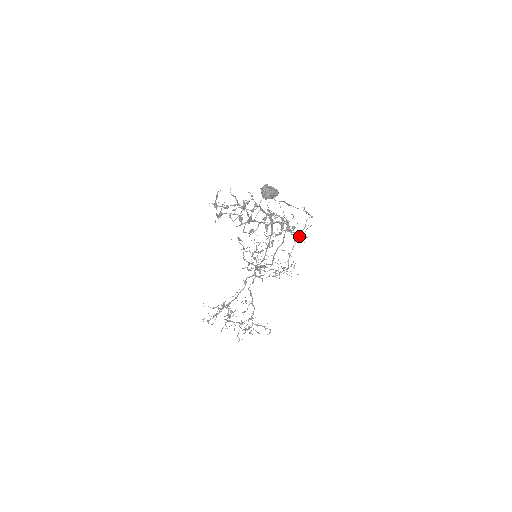
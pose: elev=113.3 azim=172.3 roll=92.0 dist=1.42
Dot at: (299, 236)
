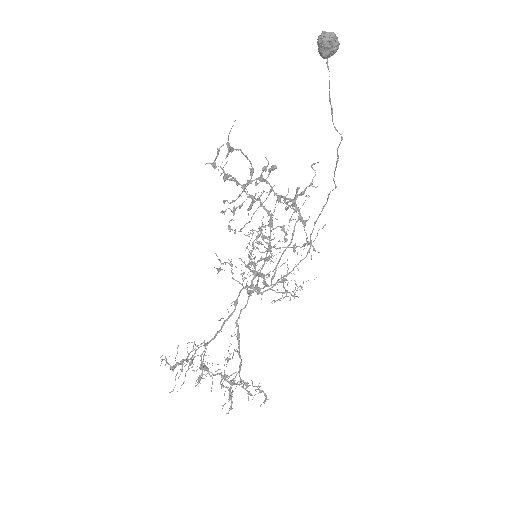
Dot at: occluded
